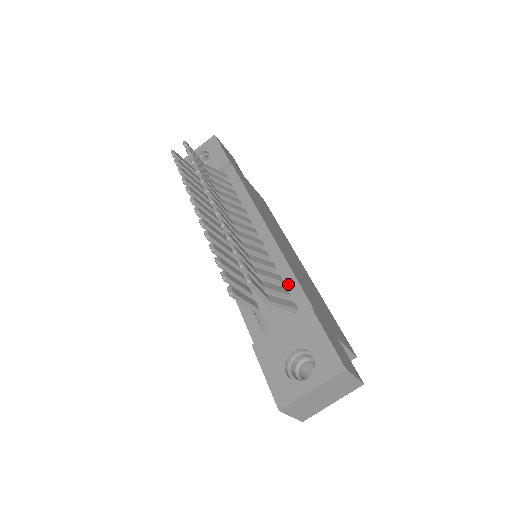
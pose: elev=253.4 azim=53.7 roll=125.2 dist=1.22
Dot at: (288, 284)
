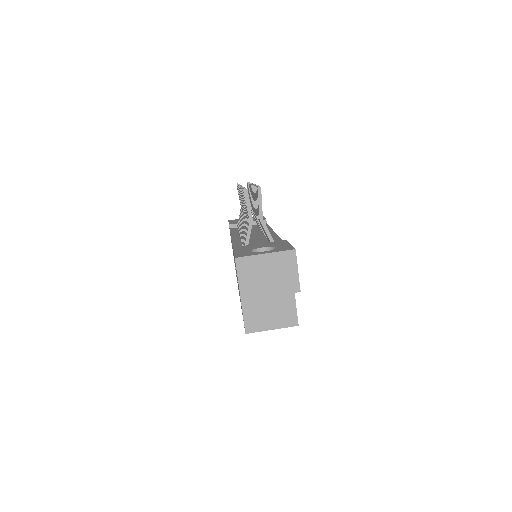
Dot at: occluded
